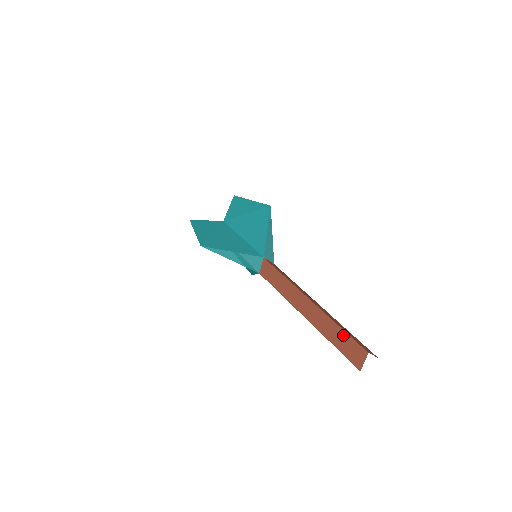
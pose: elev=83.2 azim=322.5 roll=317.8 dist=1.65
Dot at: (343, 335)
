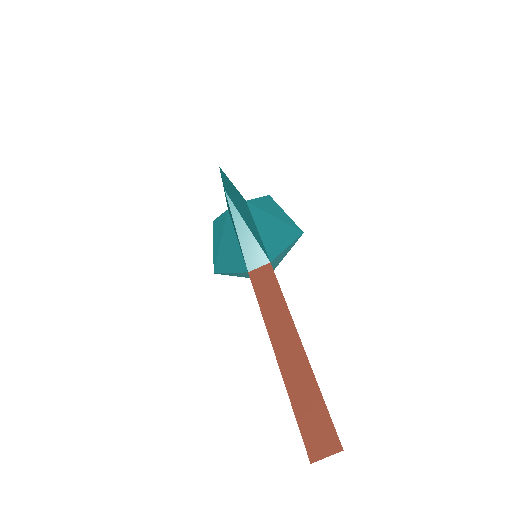
Dot at: (299, 418)
